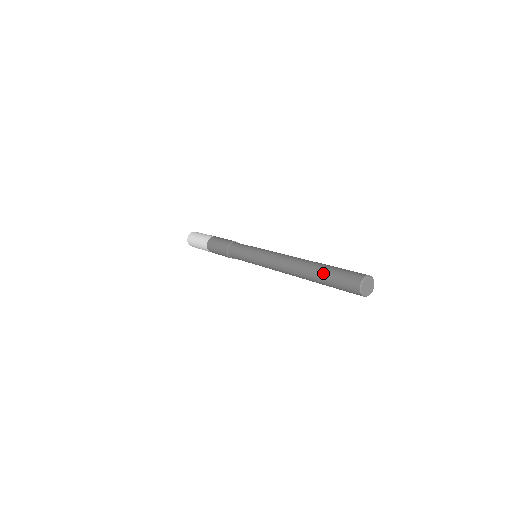
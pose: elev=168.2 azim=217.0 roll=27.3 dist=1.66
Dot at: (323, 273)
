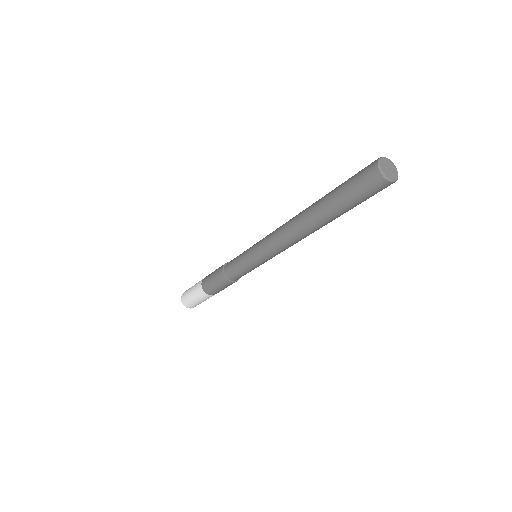
Dot at: occluded
